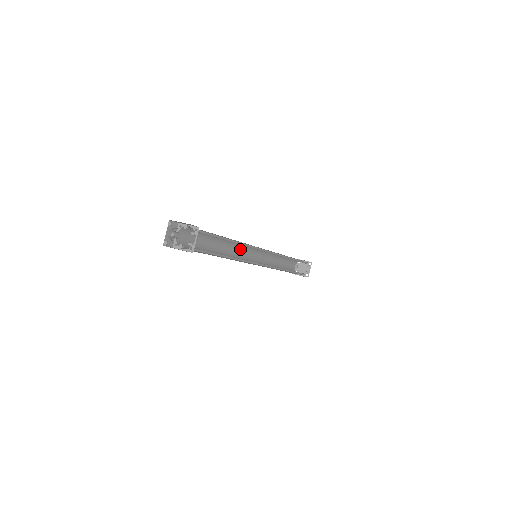
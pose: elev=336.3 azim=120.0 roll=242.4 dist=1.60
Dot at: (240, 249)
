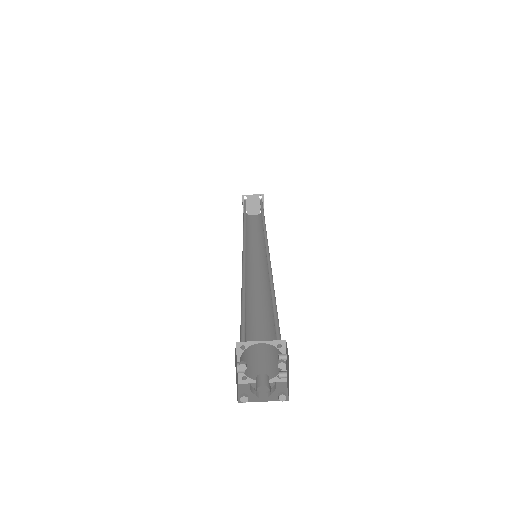
Dot at: occluded
